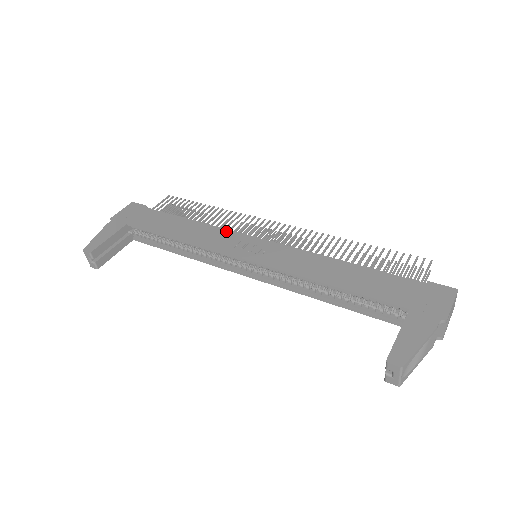
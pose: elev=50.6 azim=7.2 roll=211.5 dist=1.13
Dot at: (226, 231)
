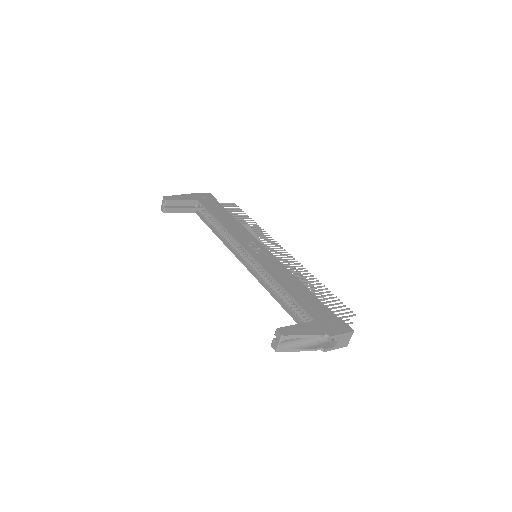
Dot at: (250, 234)
